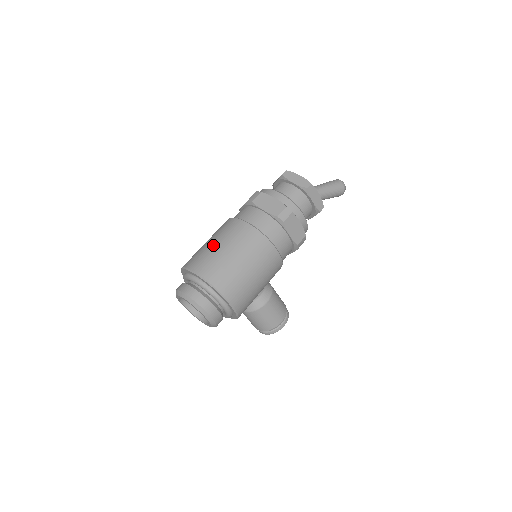
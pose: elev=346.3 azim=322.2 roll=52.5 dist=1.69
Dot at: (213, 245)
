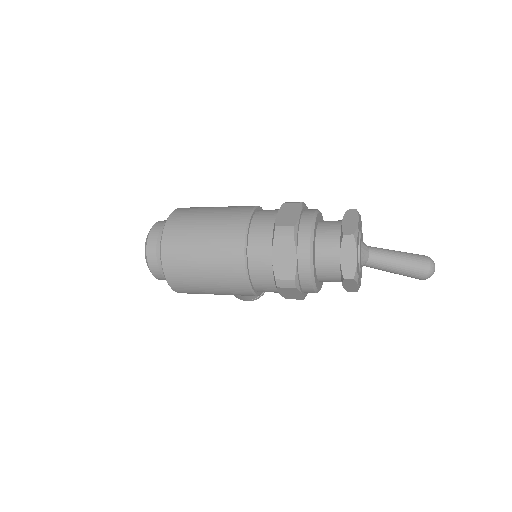
Dot at: (199, 238)
